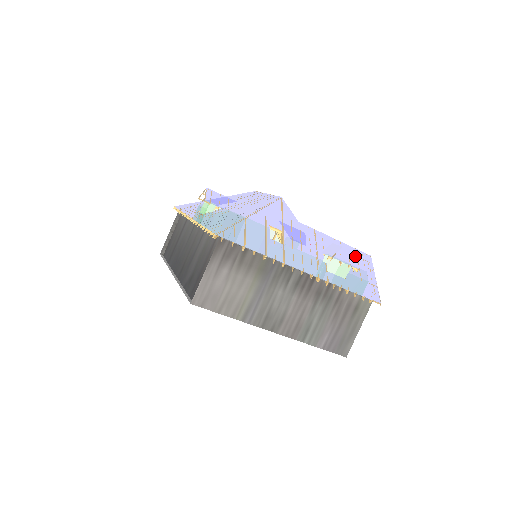
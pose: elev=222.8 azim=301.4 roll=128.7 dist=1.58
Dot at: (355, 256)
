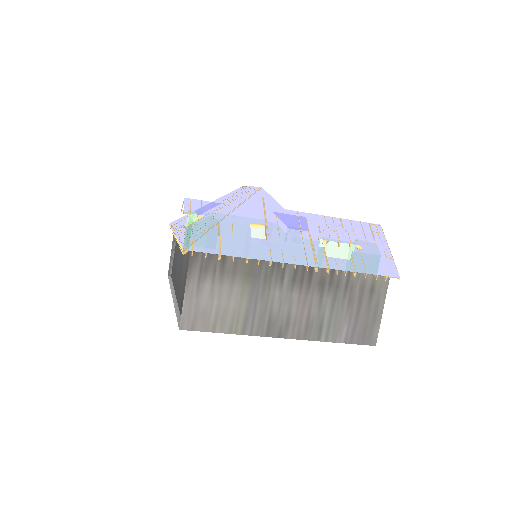
Dot at: (360, 230)
